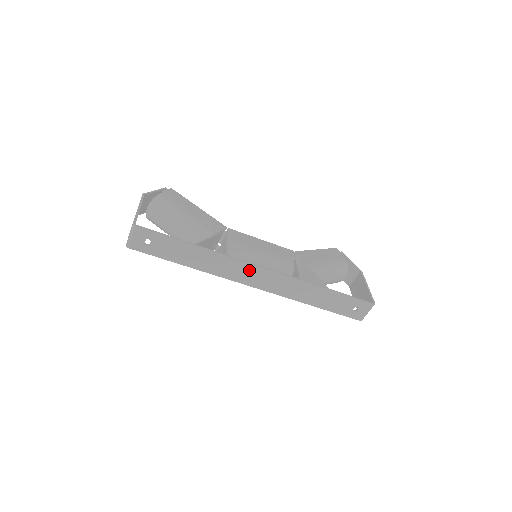
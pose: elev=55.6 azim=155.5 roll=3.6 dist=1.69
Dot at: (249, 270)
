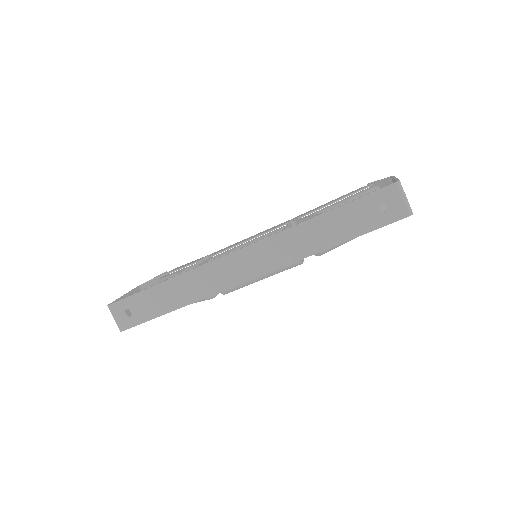
Dot at: (226, 265)
